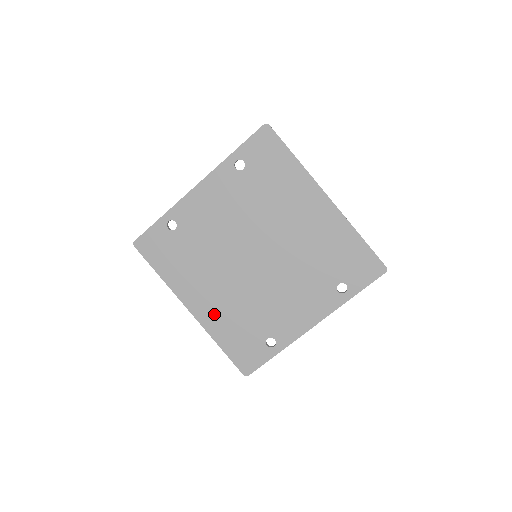
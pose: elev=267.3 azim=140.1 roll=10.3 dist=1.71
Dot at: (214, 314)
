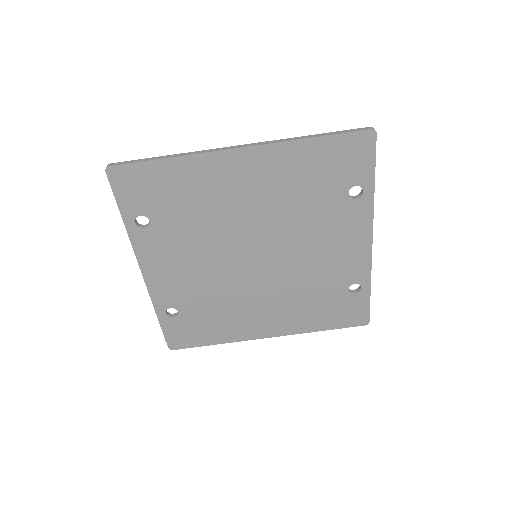
Dot at: (287, 320)
